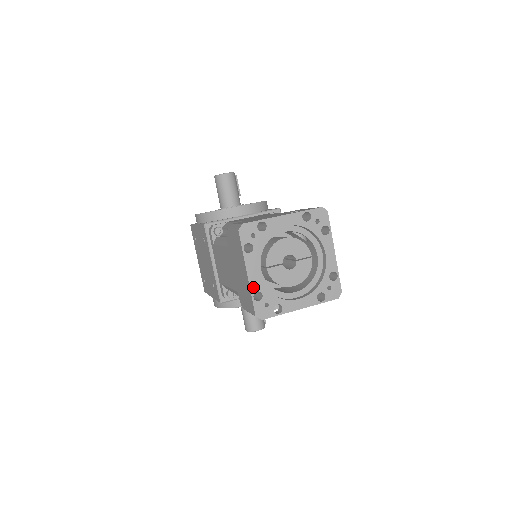
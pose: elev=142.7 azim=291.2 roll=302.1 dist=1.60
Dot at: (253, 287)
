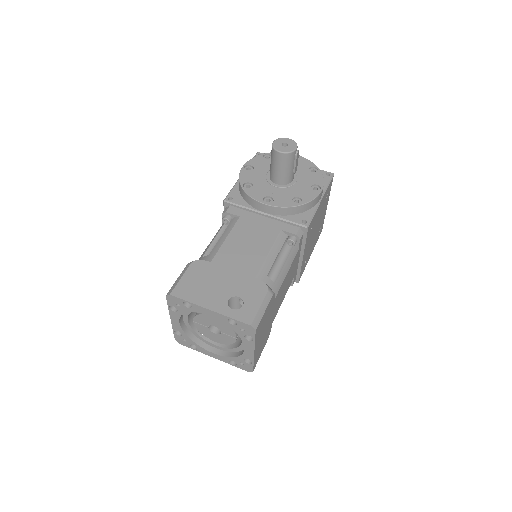
Dot at: (175, 327)
